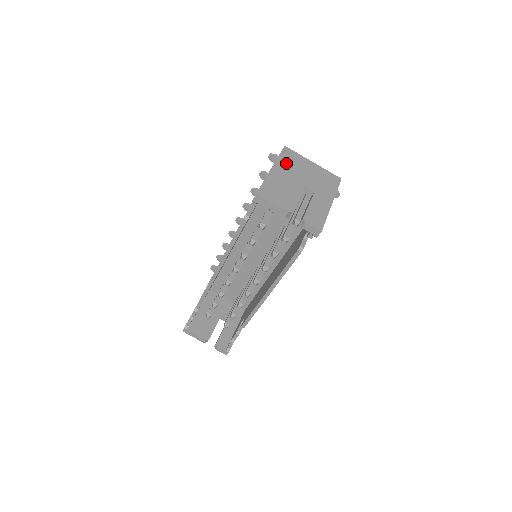
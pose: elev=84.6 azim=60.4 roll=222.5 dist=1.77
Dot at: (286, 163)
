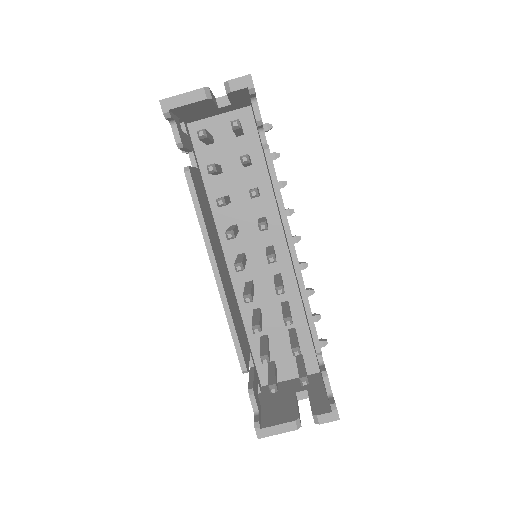
Dot at: occluded
